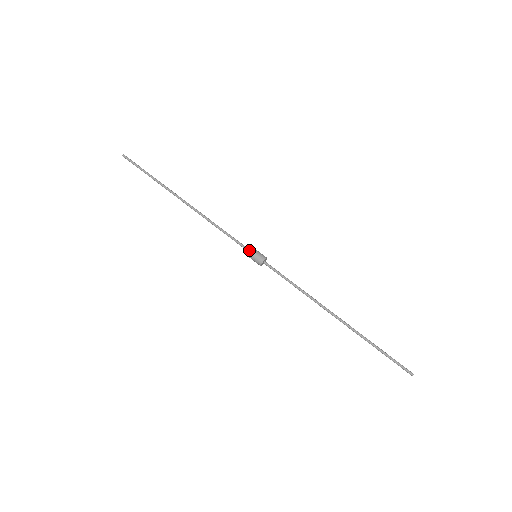
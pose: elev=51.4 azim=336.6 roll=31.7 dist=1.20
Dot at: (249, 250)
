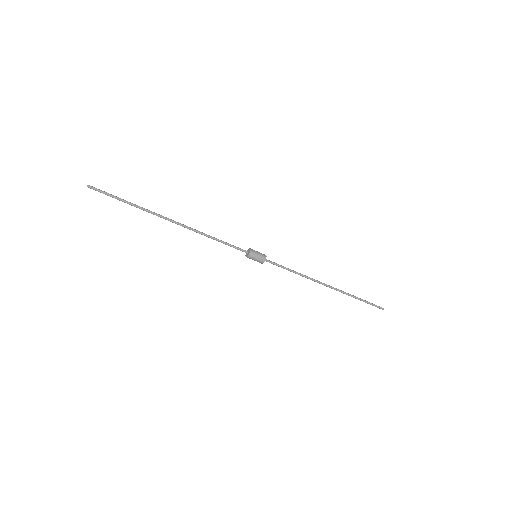
Dot at: (252, 250)
